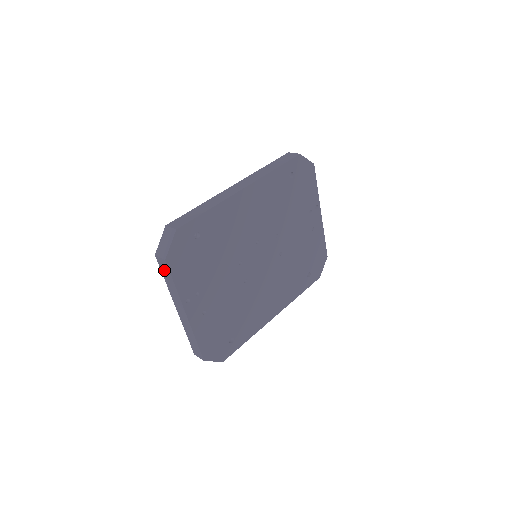
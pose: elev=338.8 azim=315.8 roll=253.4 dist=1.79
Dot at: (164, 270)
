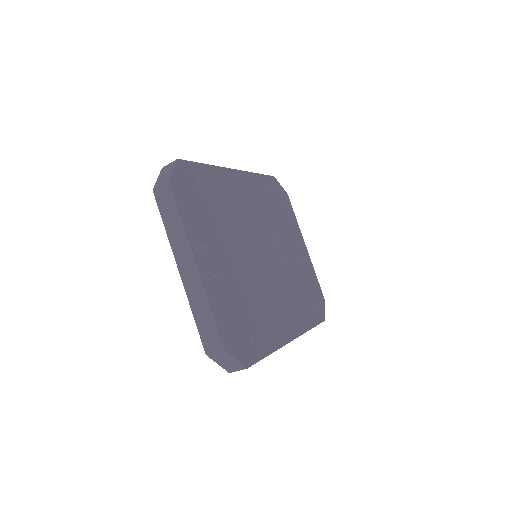
Dot at: (165, 205)
